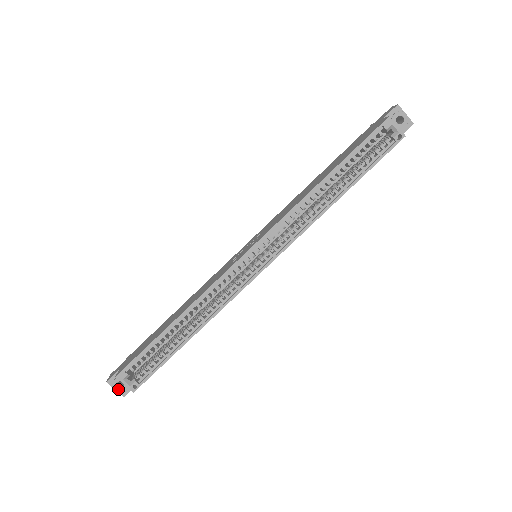
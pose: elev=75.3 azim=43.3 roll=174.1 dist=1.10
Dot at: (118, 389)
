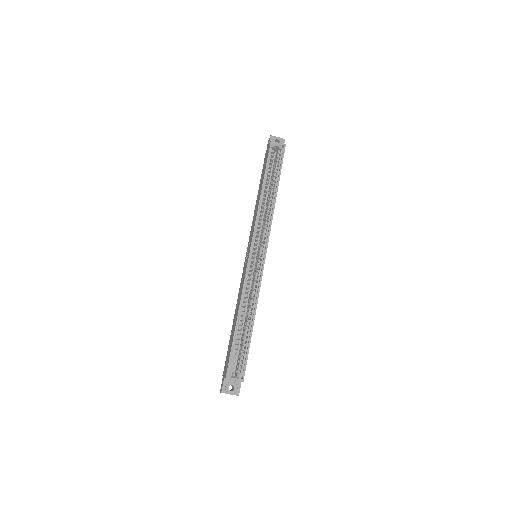
Dot at: (232, 392)
